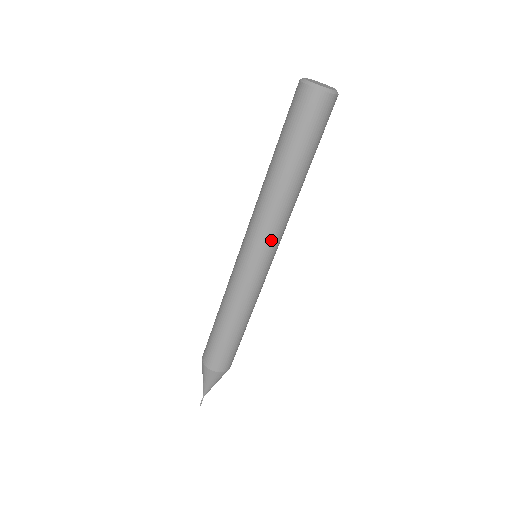
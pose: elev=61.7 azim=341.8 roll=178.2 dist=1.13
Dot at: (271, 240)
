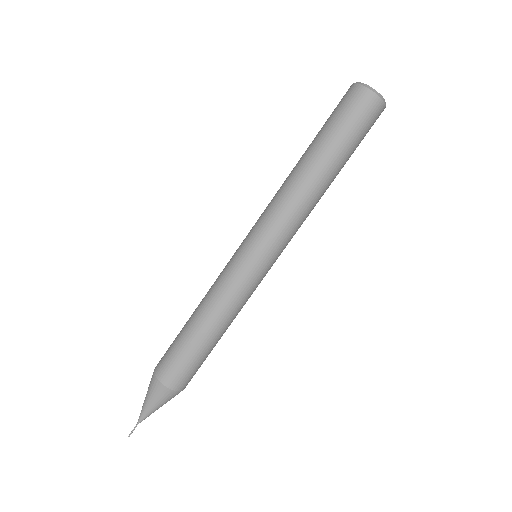
Dot at: (271, 229)
